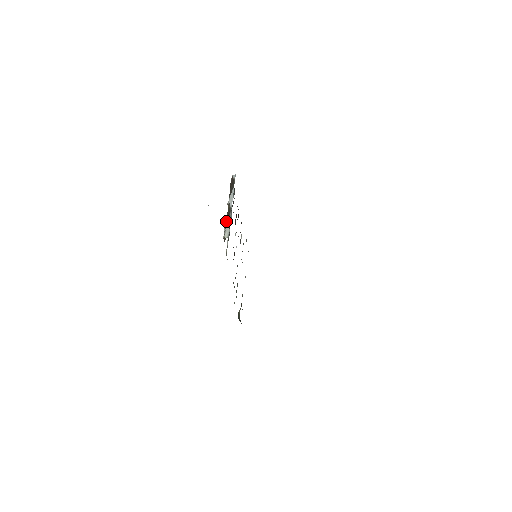
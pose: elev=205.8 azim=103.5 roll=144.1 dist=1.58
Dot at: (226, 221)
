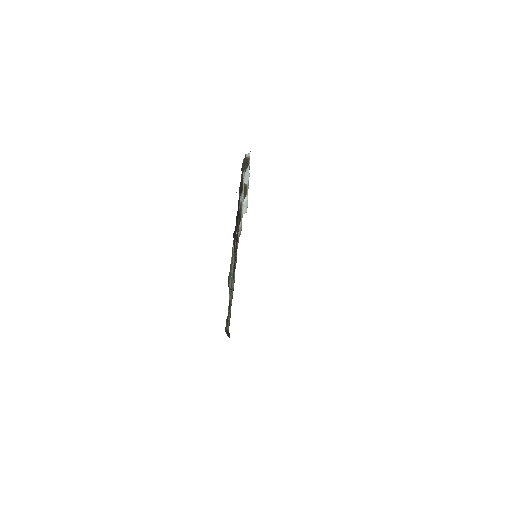
Dot at: occluded
